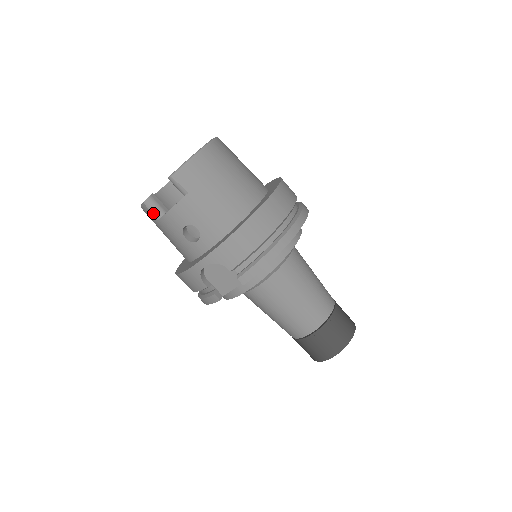
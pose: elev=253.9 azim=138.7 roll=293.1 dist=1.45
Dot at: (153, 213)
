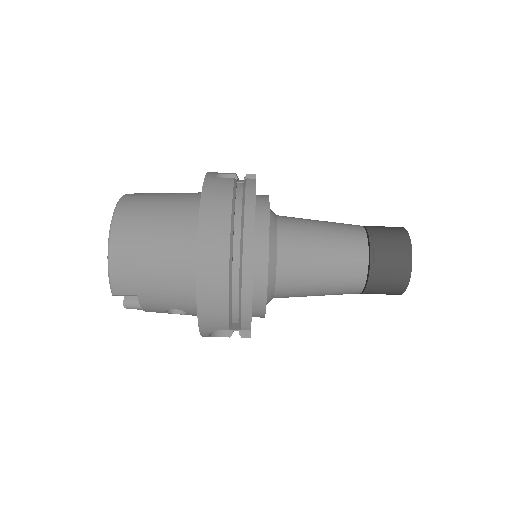
Dot at: (140, 309)
